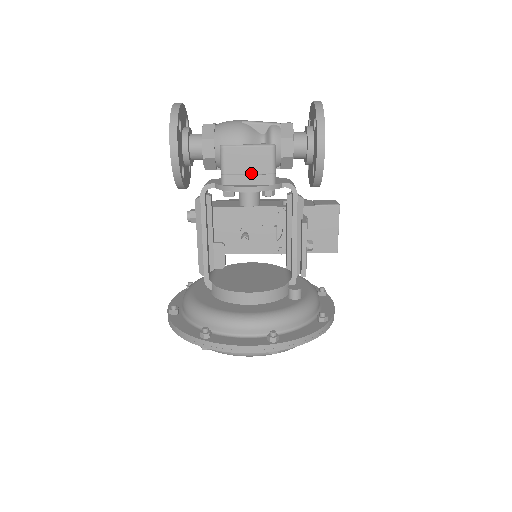
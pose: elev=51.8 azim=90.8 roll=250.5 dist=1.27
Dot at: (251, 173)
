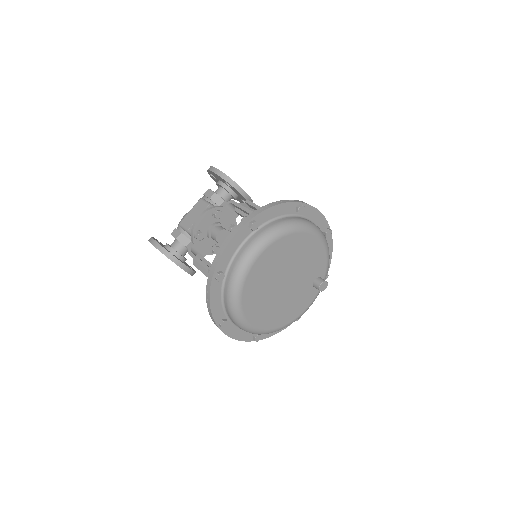
Dot at: occluded
